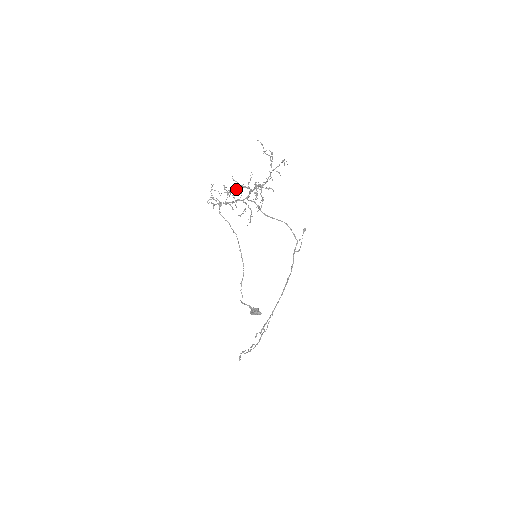
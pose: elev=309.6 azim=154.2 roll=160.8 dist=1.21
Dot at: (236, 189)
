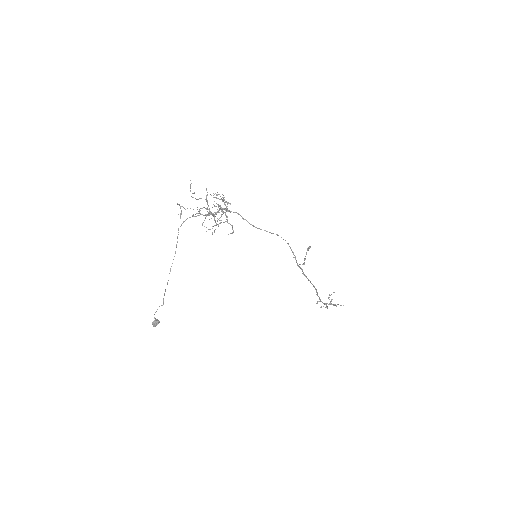
Dot at: (222, 200)
